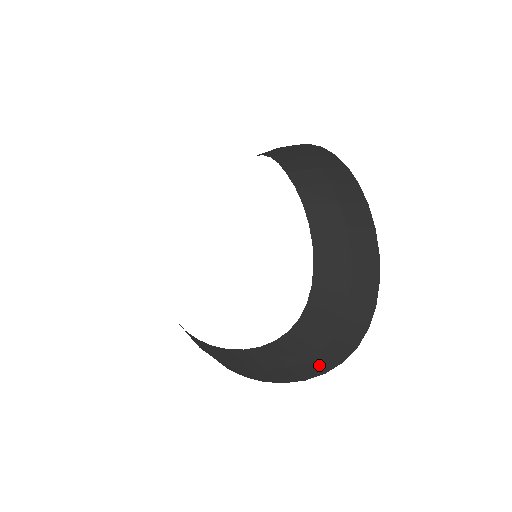
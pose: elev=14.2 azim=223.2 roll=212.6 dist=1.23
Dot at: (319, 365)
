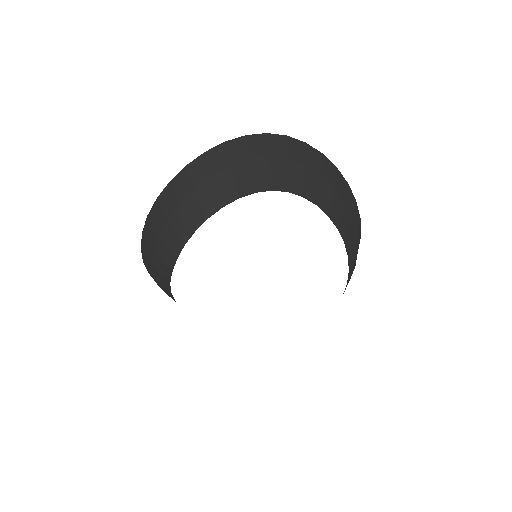
Dot at: occluded
